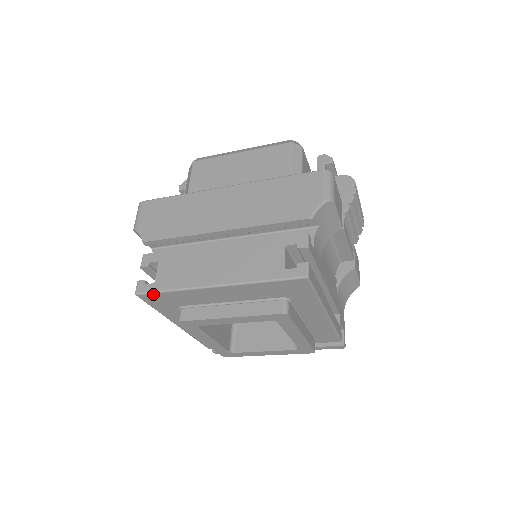
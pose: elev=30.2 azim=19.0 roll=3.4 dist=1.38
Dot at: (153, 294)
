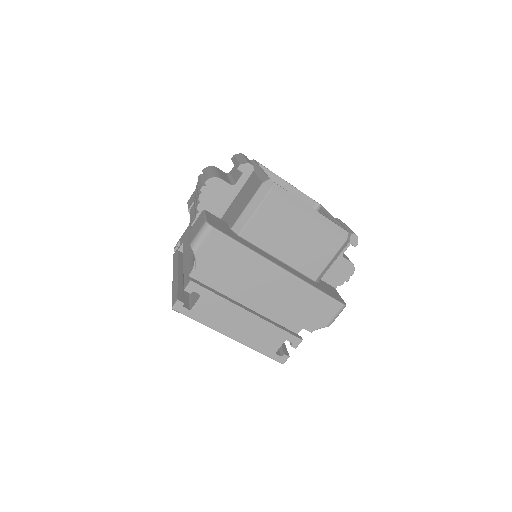
Dot at: (185, 315)
